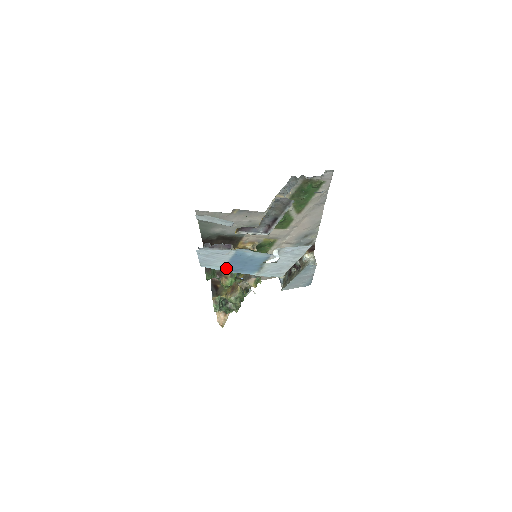
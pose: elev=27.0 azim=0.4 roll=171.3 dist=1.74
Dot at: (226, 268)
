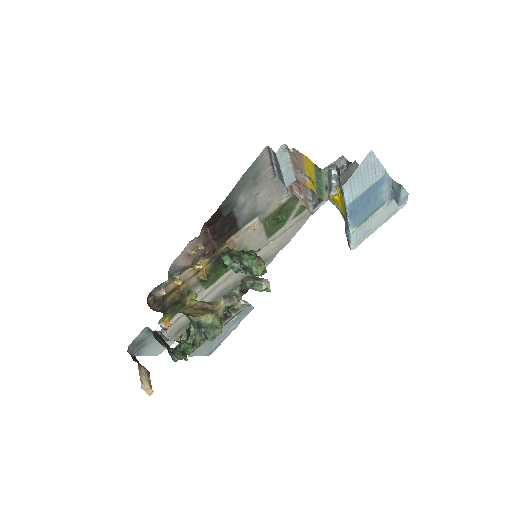
Dot at: (352, 203)
